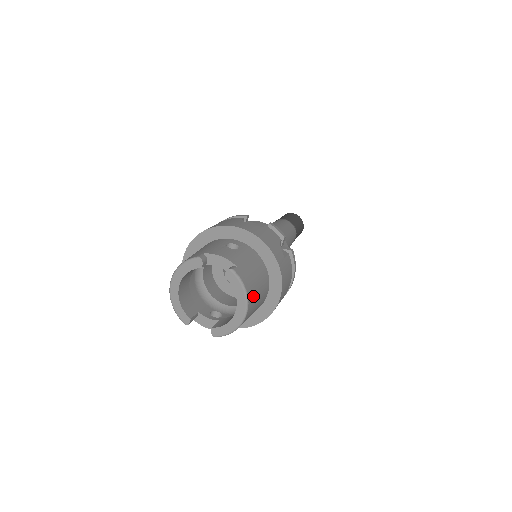
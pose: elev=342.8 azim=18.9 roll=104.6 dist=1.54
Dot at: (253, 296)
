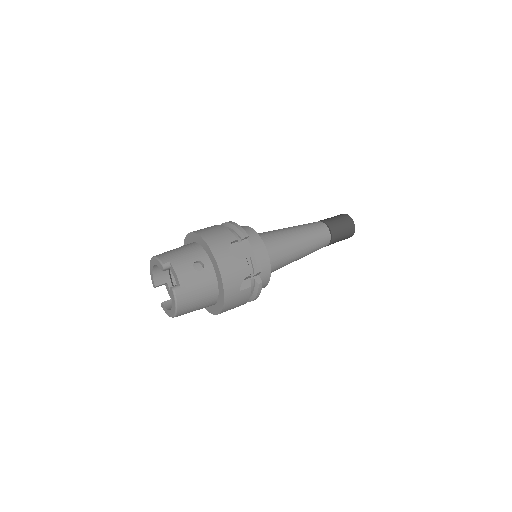
Dot at: (186, 309)
